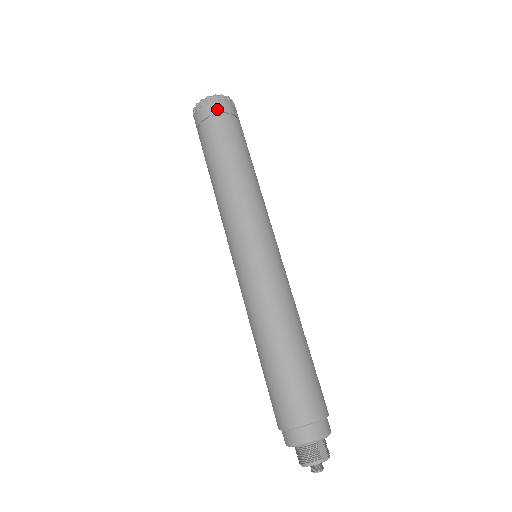
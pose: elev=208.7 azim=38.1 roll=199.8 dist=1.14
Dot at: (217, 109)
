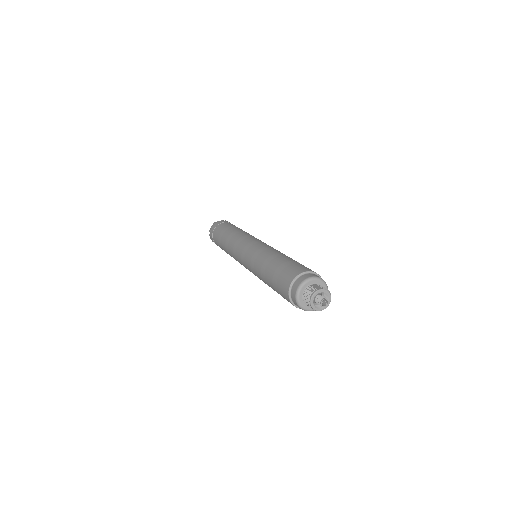
Dot at: (215, 226)
